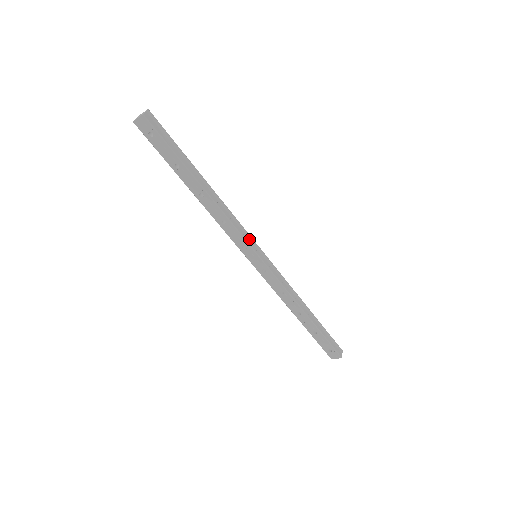
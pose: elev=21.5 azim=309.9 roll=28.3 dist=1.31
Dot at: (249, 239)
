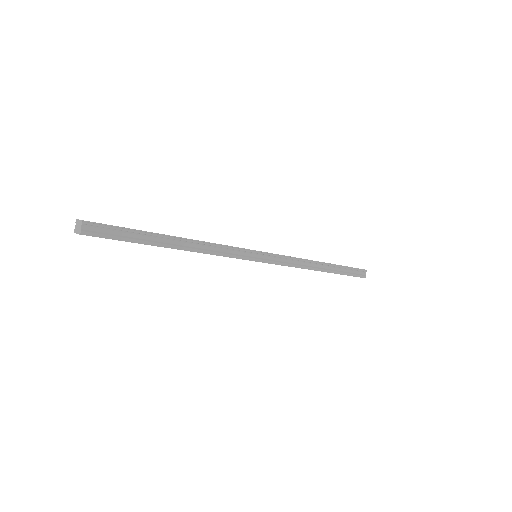
Dot at: (243, 253)
